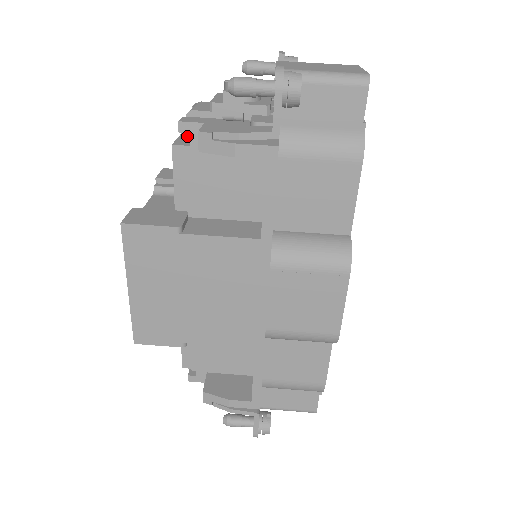
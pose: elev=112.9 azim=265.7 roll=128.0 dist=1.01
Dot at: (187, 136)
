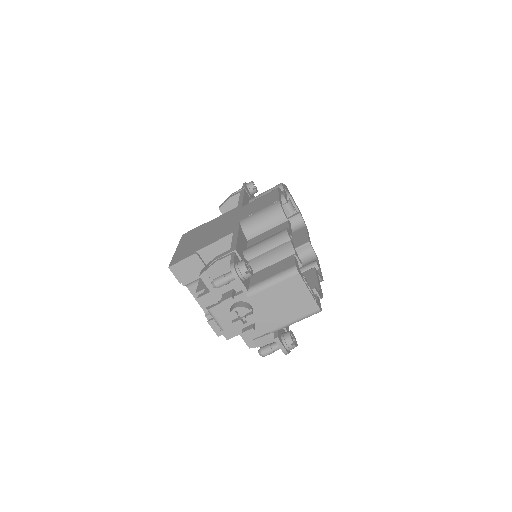
Dot at: occluded
